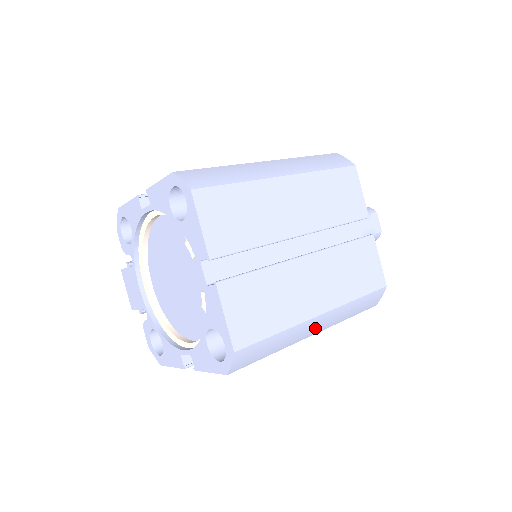
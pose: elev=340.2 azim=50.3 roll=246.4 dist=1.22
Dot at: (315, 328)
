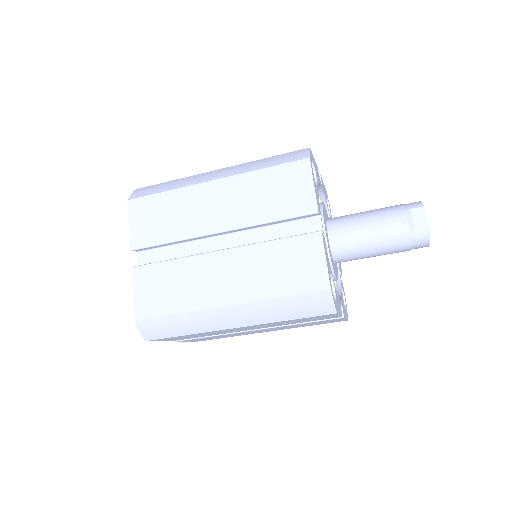
Dot at: (231, 320)
